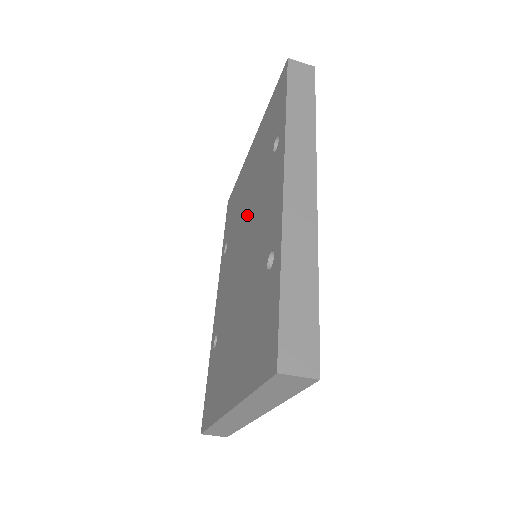
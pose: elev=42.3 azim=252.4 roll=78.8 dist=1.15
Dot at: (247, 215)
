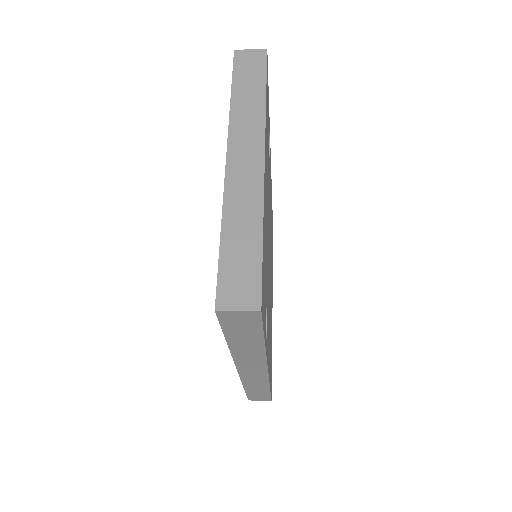
Dot at: occluded
